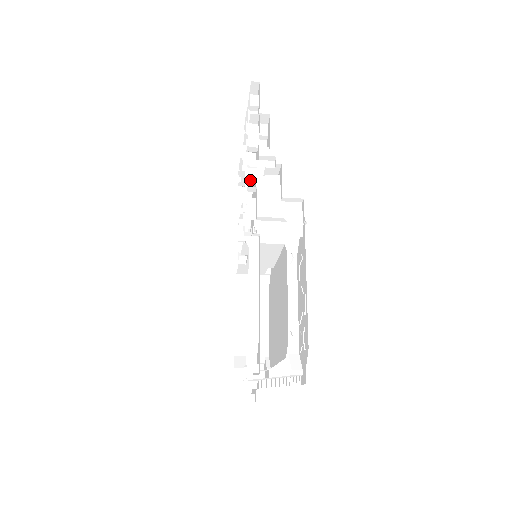
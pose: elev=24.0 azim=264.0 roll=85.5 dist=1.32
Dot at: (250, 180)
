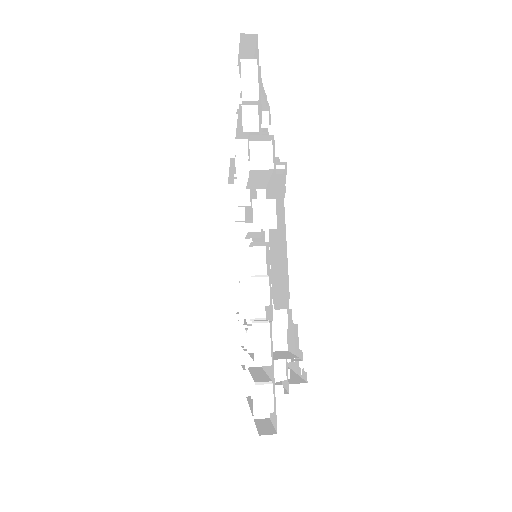
Dot at: occluded
